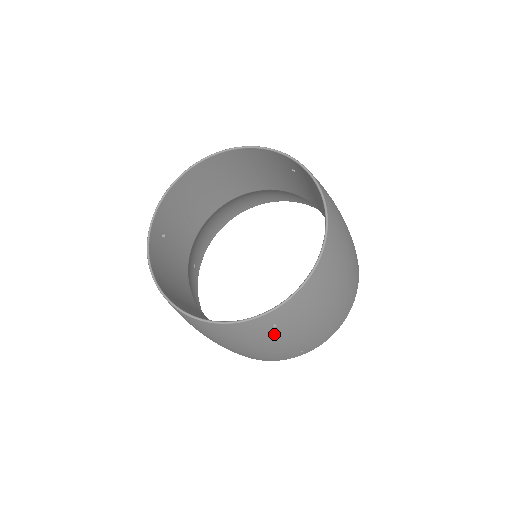
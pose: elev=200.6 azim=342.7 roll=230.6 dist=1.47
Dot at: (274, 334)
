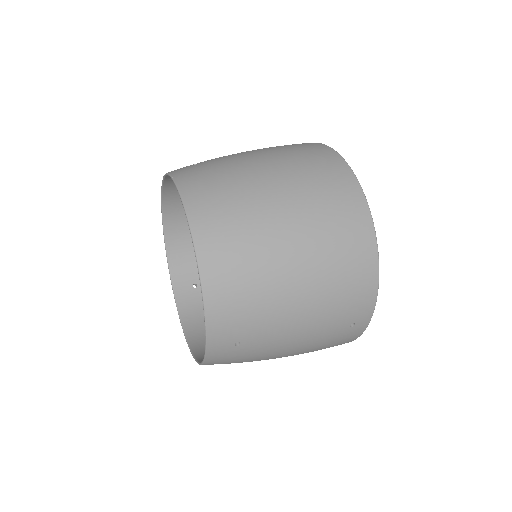
Dot at: (257, 346)
